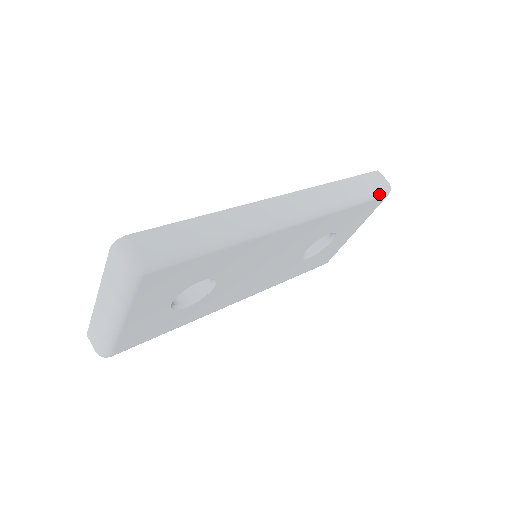
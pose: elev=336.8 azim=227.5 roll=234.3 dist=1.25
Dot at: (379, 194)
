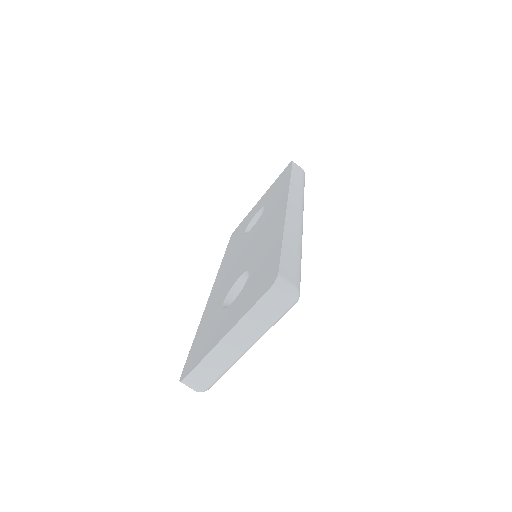
Dot at: occluded
